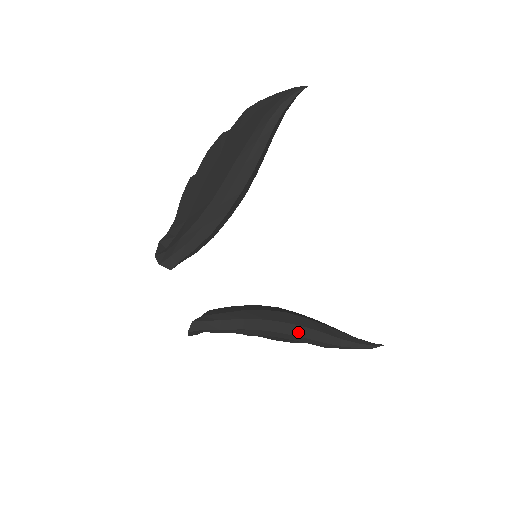
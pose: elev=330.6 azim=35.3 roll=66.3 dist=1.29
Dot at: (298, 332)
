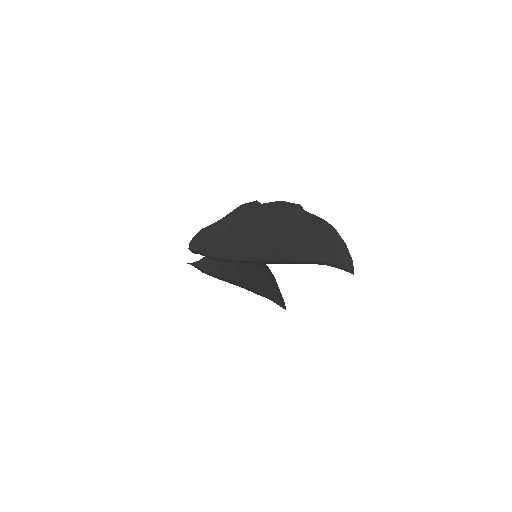
Dot at: (245, 288)
